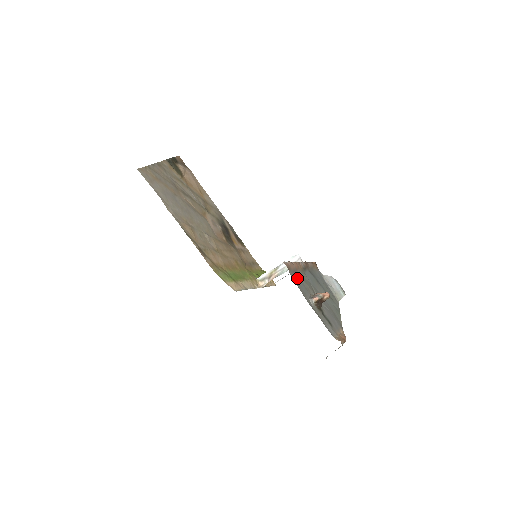
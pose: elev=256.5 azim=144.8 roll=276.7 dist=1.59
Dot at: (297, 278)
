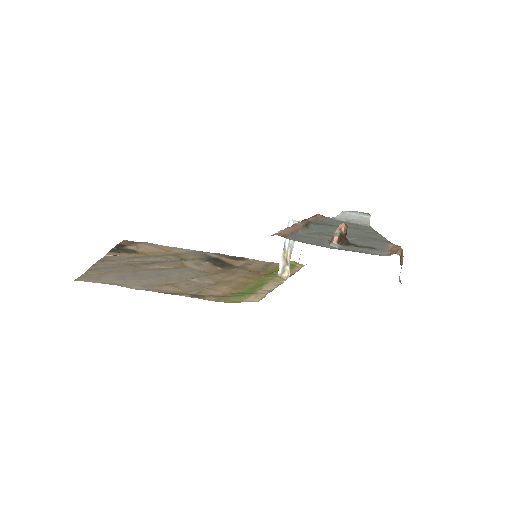
Dot at: (301, 238)
